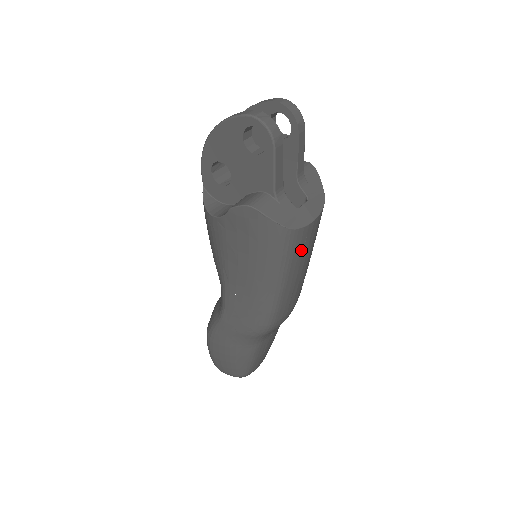
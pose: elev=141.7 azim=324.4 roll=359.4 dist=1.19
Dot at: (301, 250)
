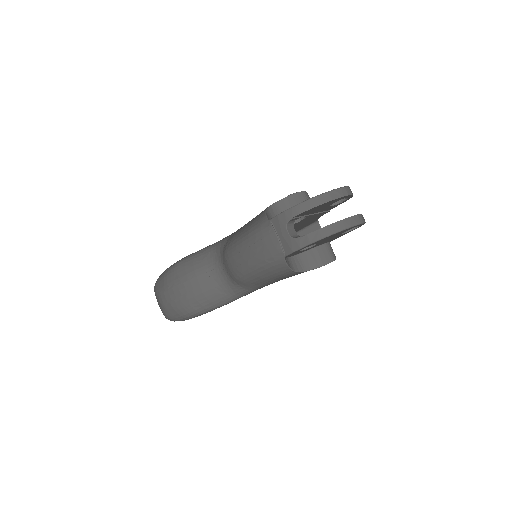
Dot at: occluded
